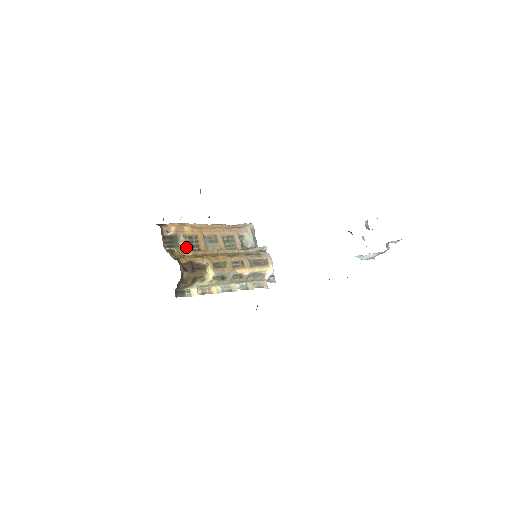
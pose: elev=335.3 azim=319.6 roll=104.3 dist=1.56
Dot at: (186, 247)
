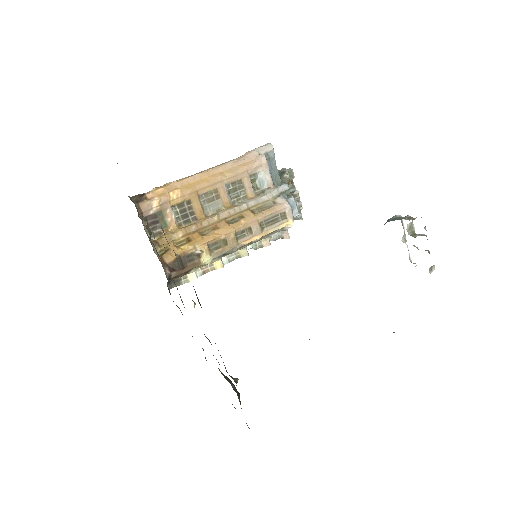
Dot at: (176, 221)
